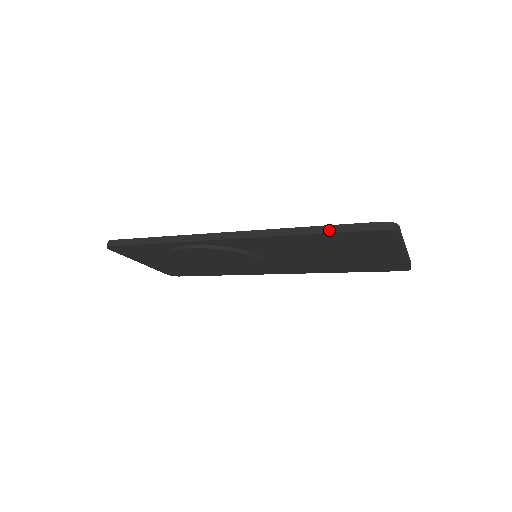
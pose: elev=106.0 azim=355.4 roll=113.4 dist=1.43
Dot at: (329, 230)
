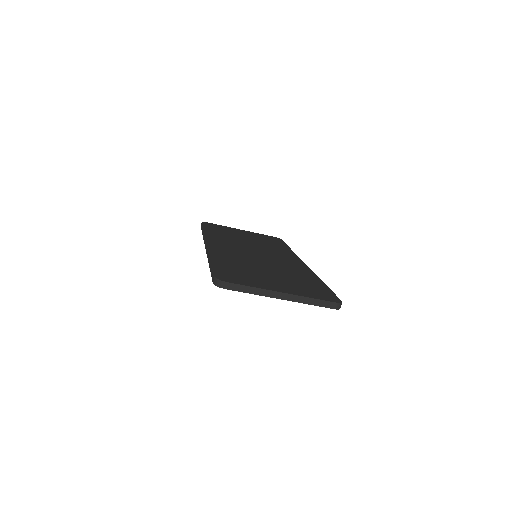
Dot at: (210, 268)
